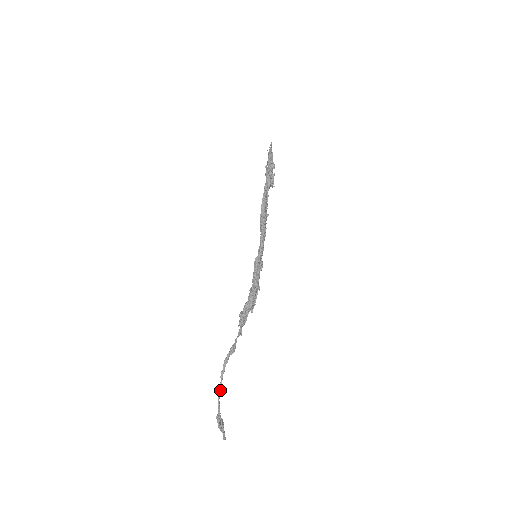
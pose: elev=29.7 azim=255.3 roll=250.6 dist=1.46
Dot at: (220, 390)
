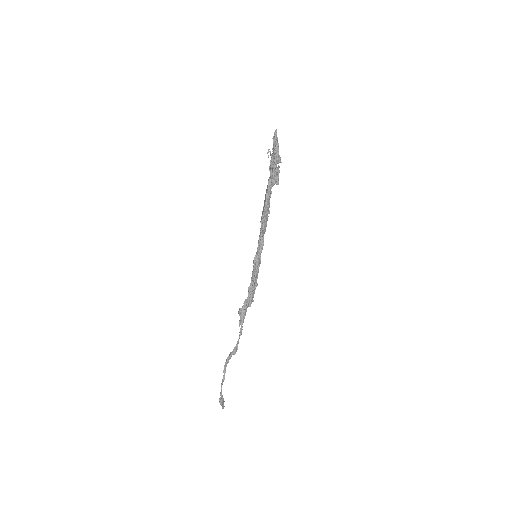
Dot at: occluded
